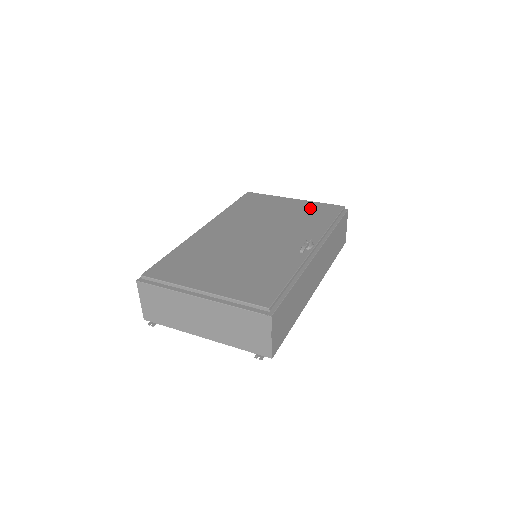
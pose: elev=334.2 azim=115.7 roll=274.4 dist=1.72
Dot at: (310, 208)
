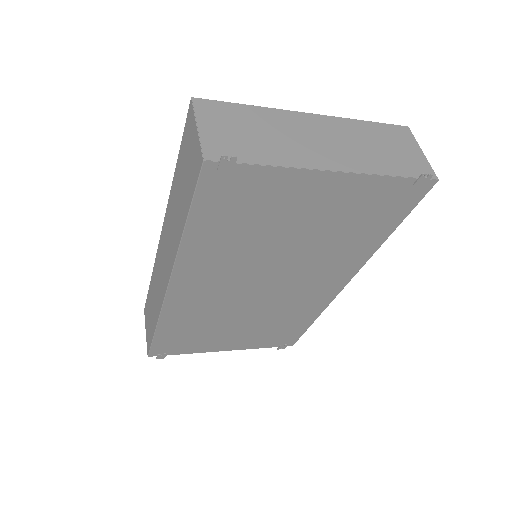
Dot at: occluded
